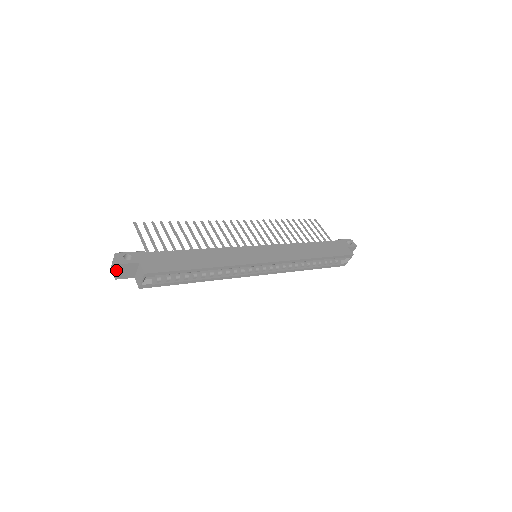
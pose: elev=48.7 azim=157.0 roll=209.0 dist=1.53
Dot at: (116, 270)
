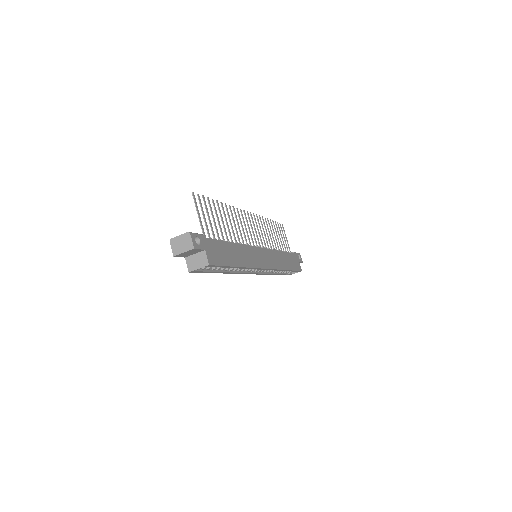
Dot at: (182, 249)
